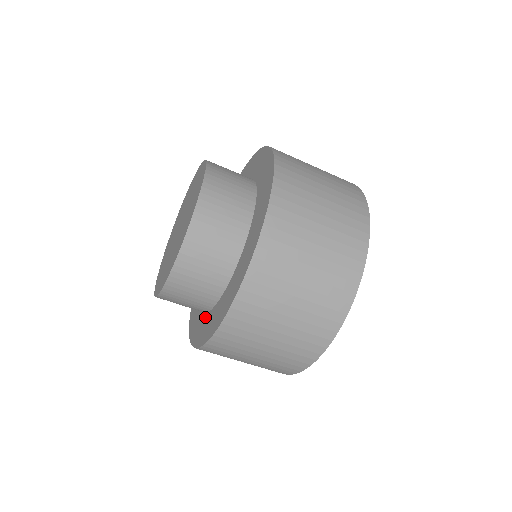
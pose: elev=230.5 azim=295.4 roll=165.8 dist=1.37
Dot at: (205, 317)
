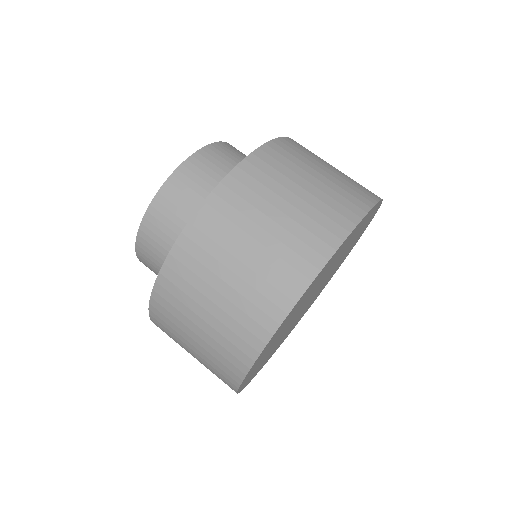
Dot at: occluded
